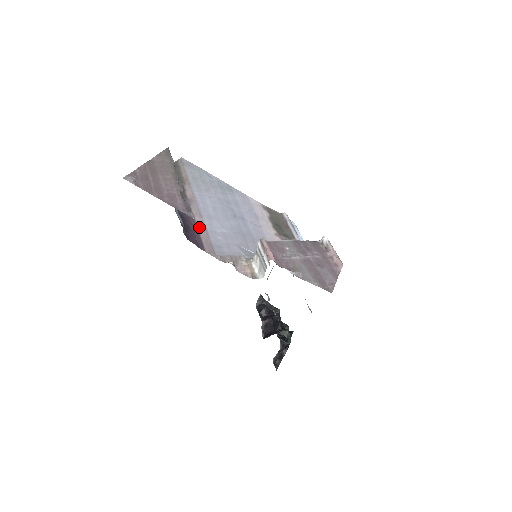
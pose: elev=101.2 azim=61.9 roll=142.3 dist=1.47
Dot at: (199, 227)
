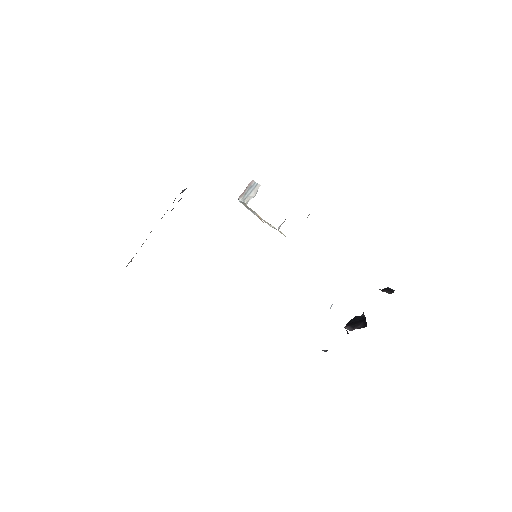
Dot at: occluded
